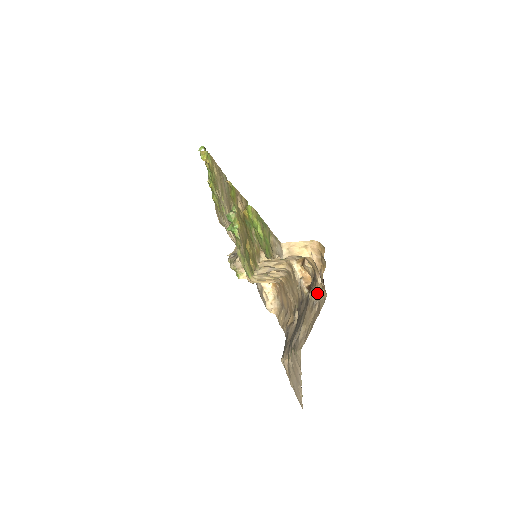
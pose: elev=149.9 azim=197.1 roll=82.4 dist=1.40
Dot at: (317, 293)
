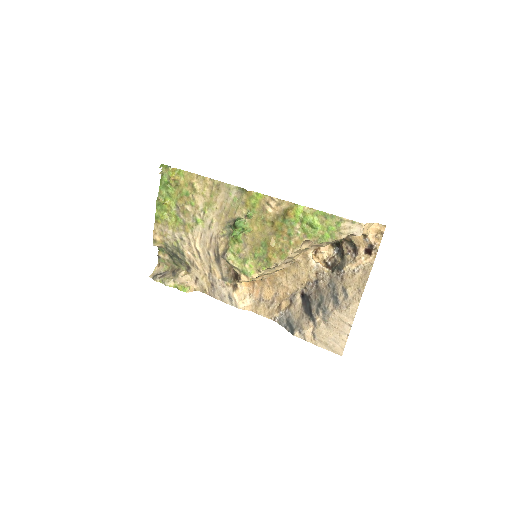
Dot at: (362, 261)
